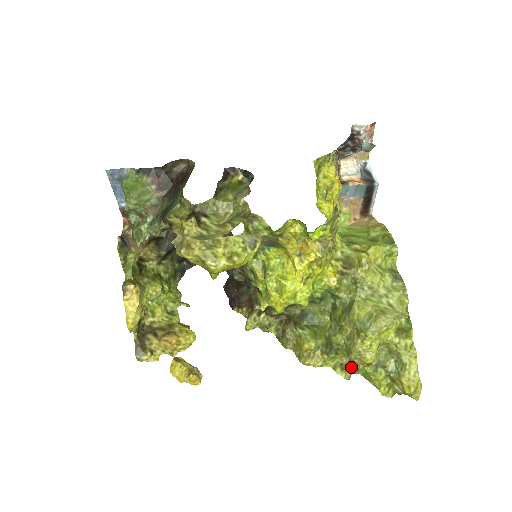
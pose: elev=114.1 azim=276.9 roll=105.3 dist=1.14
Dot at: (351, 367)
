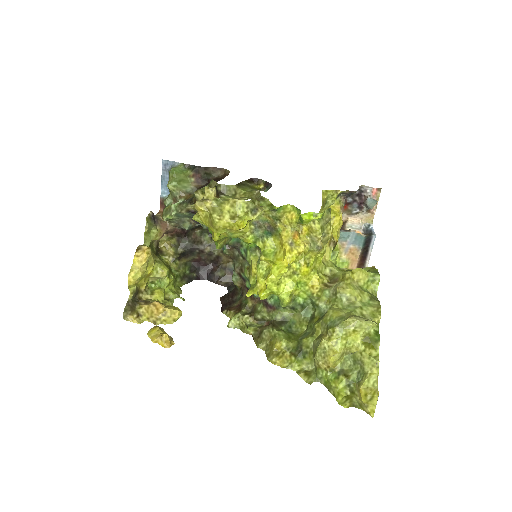
Dot at: (315, 374)
